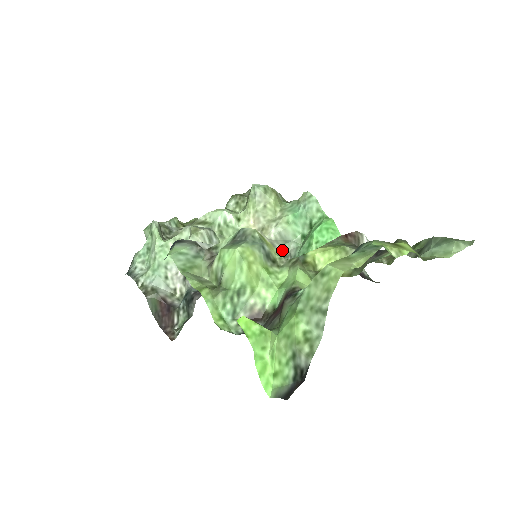
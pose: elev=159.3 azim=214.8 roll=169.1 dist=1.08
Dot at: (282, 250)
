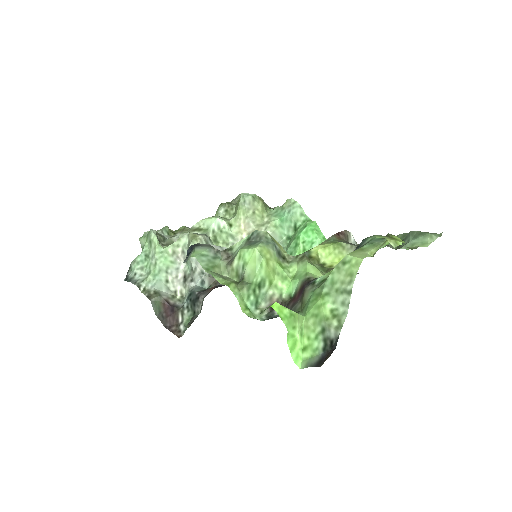
Dot at: occluded
